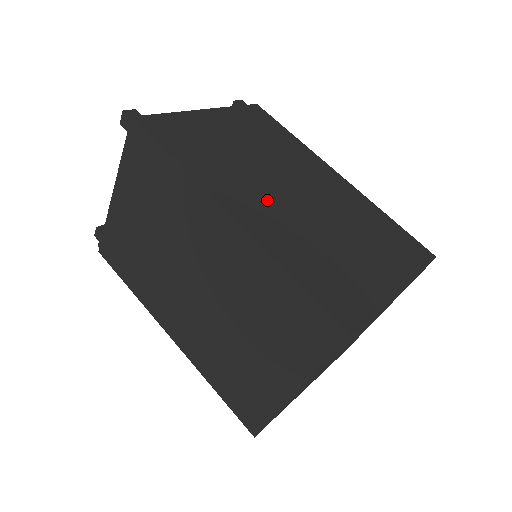
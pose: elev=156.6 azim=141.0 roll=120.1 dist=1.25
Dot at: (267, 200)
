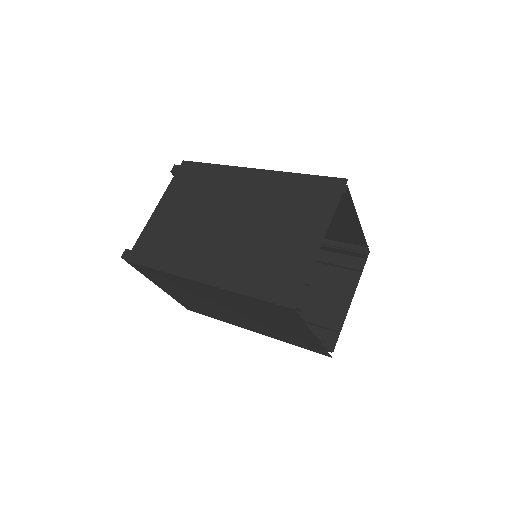
Dot at: (217, 248)
